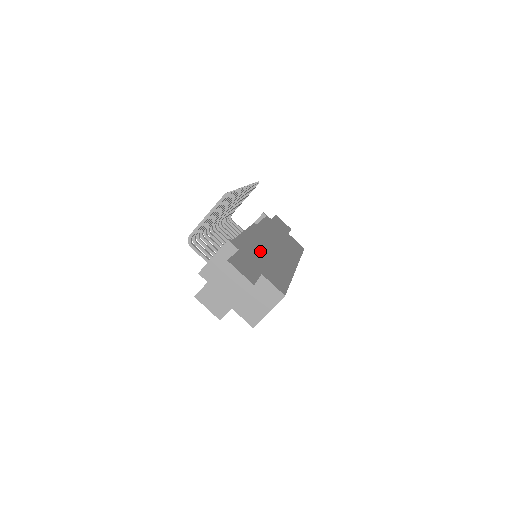
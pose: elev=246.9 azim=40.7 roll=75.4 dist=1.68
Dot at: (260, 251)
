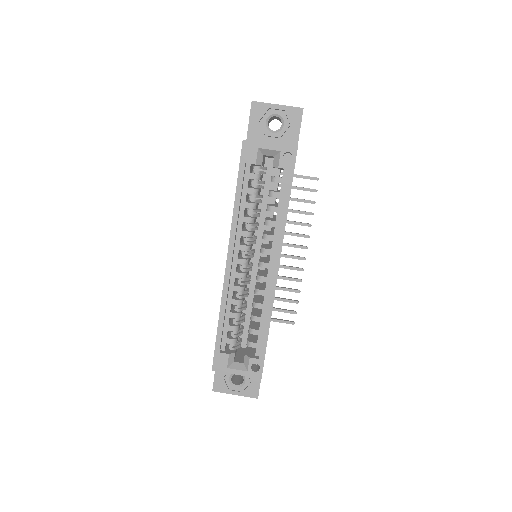
Dot at: occluded
